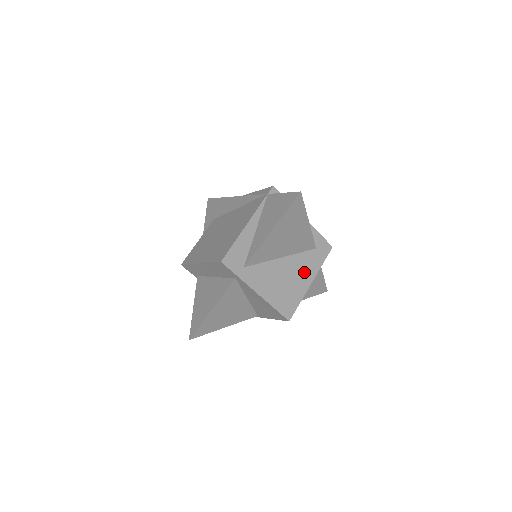
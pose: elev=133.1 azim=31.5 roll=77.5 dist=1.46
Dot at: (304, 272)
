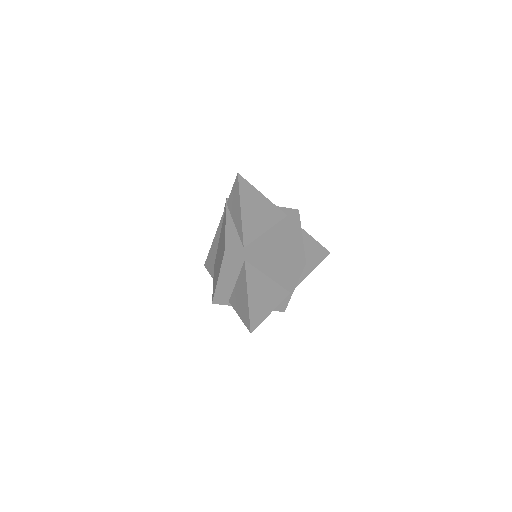
Dot at: (291, 232)
